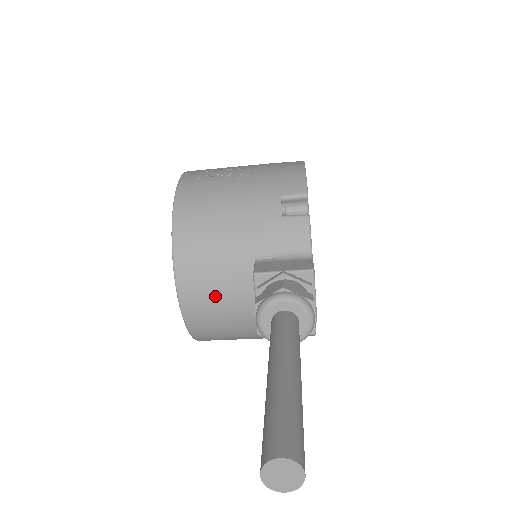
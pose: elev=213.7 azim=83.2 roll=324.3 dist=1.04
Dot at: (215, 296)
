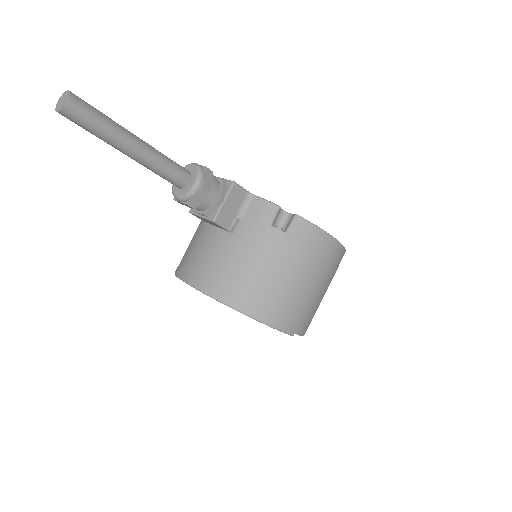
Dot at: (204, 258)
